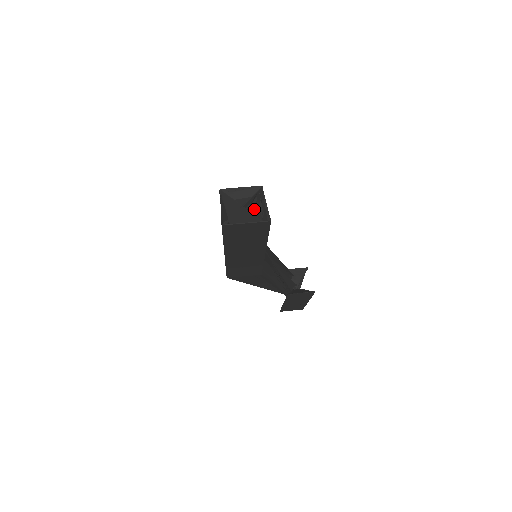
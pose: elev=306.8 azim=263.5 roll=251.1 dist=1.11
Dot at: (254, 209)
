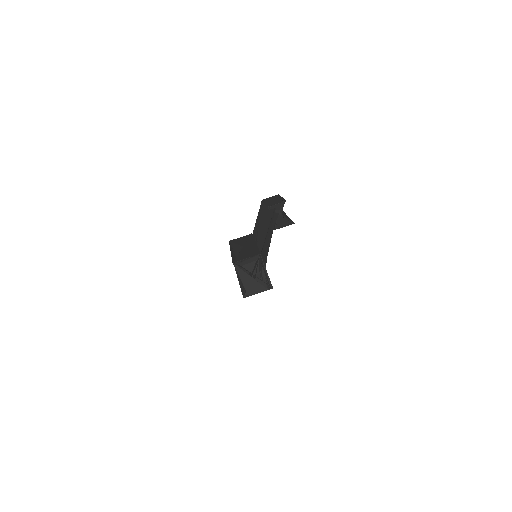
Dot at: (259, 275)
